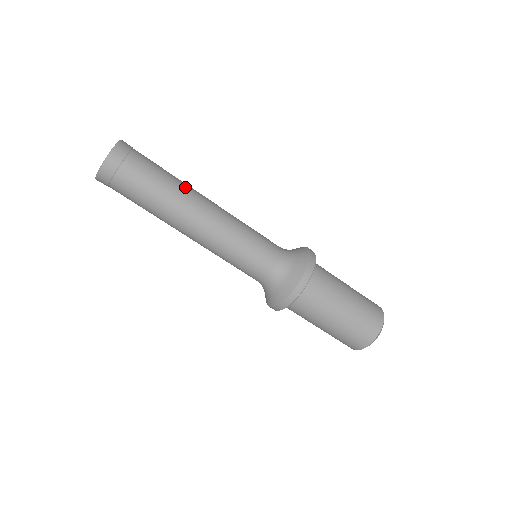
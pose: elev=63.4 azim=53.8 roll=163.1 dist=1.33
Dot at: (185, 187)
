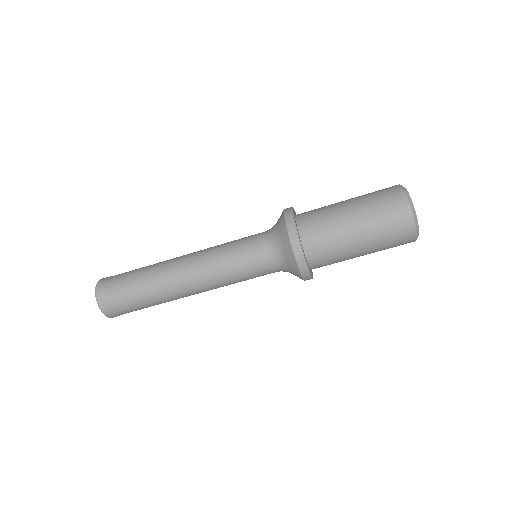
Dot at: (158, 267)
